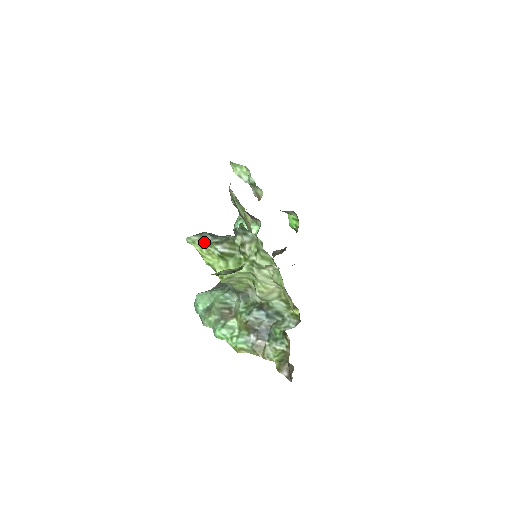
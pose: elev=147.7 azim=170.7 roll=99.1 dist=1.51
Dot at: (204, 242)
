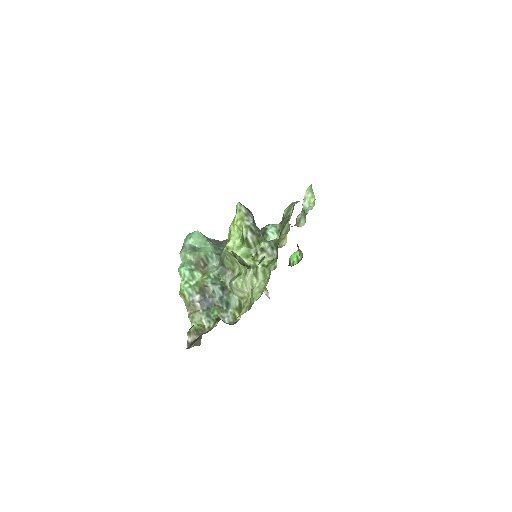
Dot at: (245, 219)
